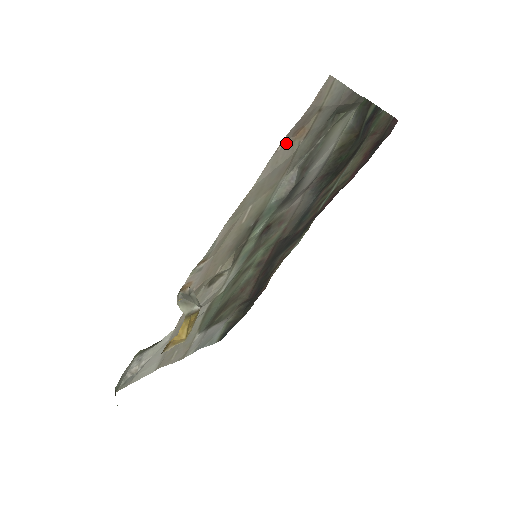
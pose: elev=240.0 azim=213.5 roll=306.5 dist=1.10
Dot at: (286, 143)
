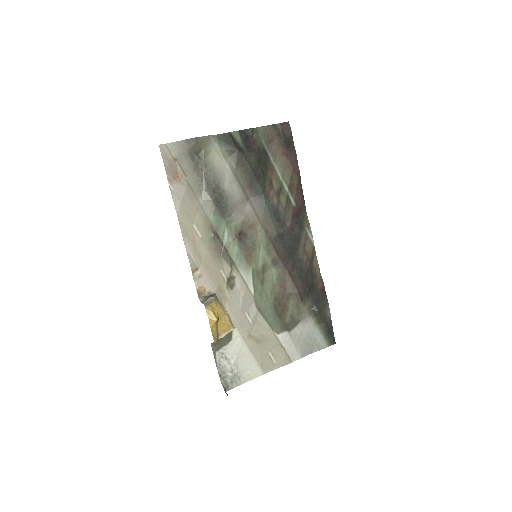
Dot at: (174, 185)
